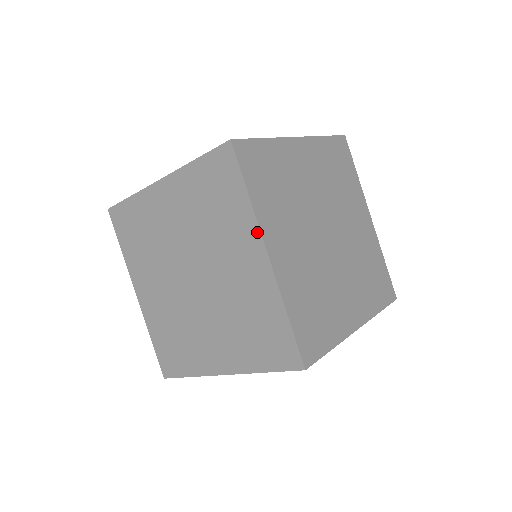
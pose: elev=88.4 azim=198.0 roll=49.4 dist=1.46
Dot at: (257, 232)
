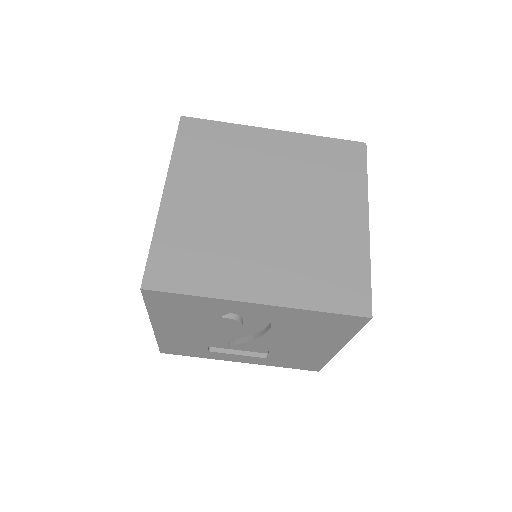
Dot at: (167, 177)
